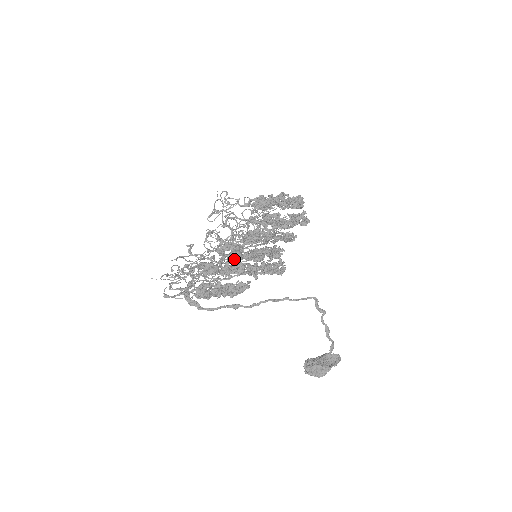
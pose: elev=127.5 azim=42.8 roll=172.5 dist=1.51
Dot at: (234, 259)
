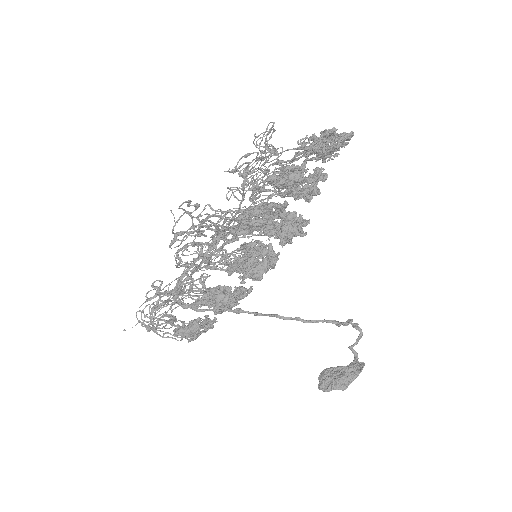
Dot at: occluded
